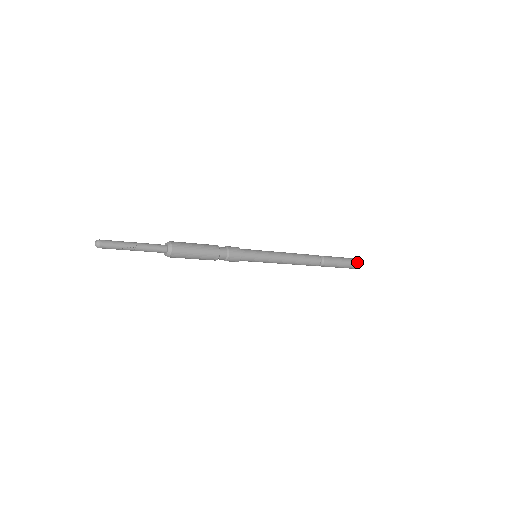
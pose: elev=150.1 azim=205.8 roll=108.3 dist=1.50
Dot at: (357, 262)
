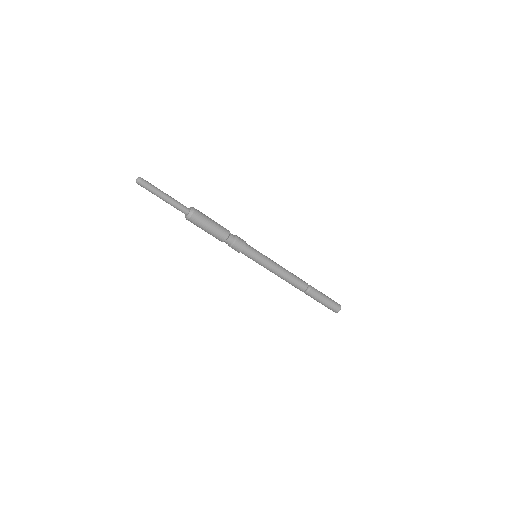
Dot at: (336, 308)
